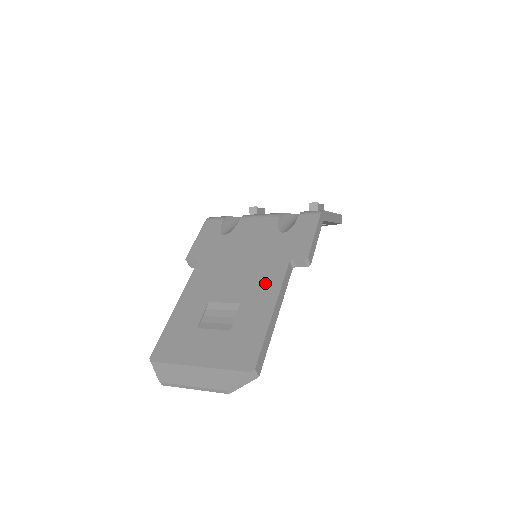
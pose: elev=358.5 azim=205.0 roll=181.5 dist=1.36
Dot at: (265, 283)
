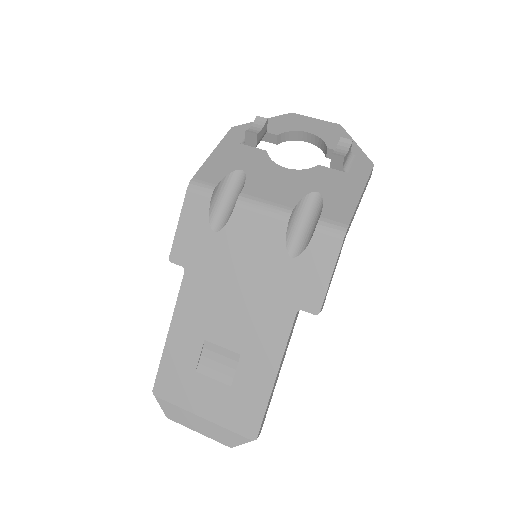
Dot at: (267, 336)
